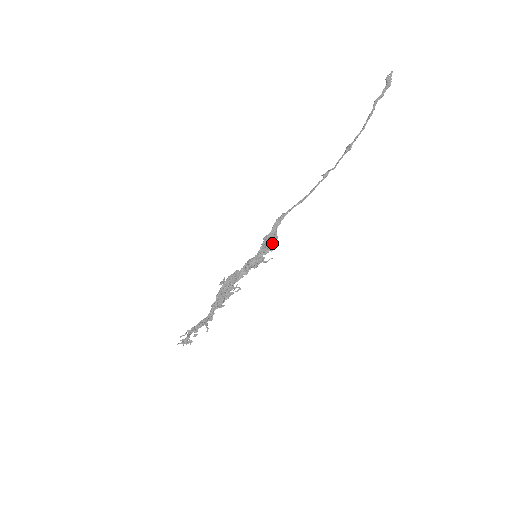
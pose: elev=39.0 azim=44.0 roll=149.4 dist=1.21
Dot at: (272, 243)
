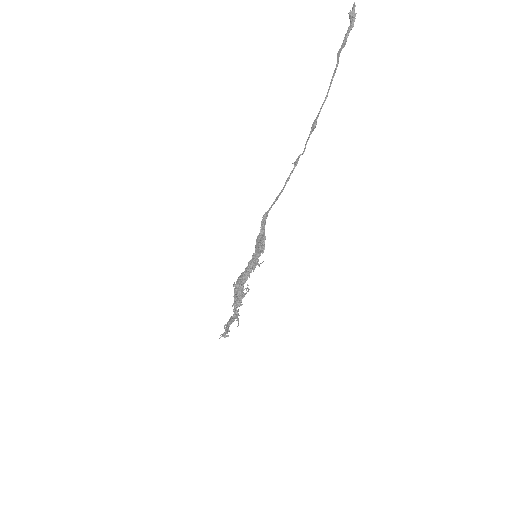
Dot at: (261, 246)
